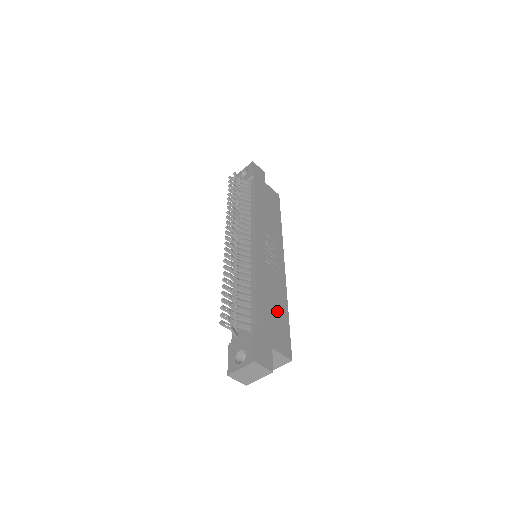
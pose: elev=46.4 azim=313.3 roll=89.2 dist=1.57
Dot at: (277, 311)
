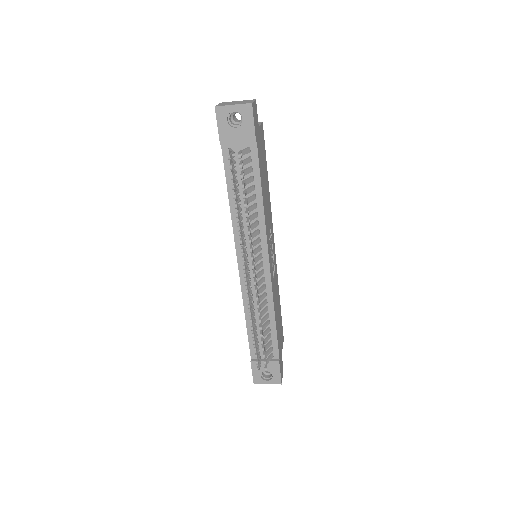
Dot at: (279, 314)
